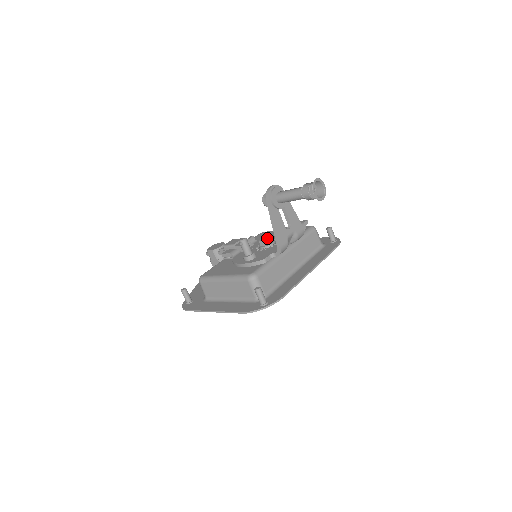
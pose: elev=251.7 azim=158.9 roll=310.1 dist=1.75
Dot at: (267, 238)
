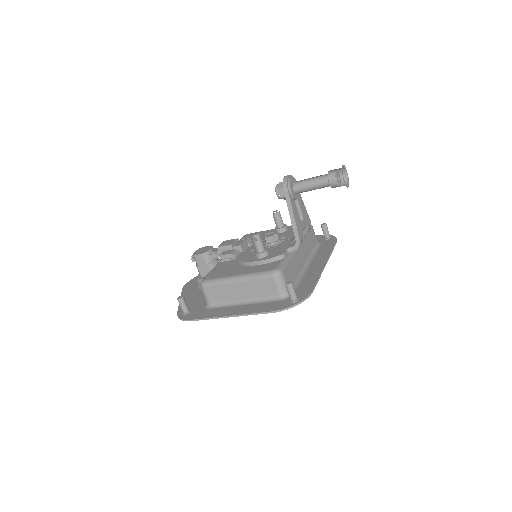
Dot at: (274, 234)
